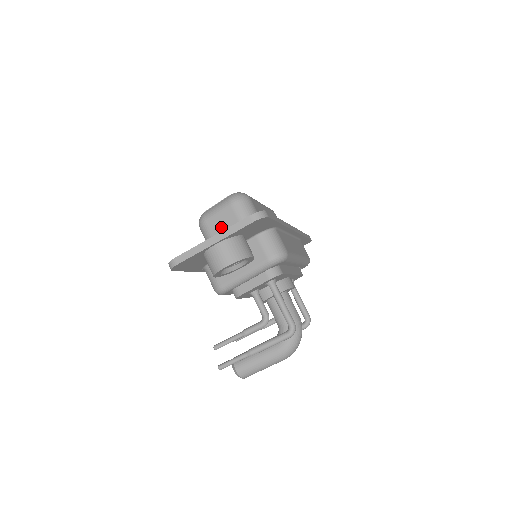
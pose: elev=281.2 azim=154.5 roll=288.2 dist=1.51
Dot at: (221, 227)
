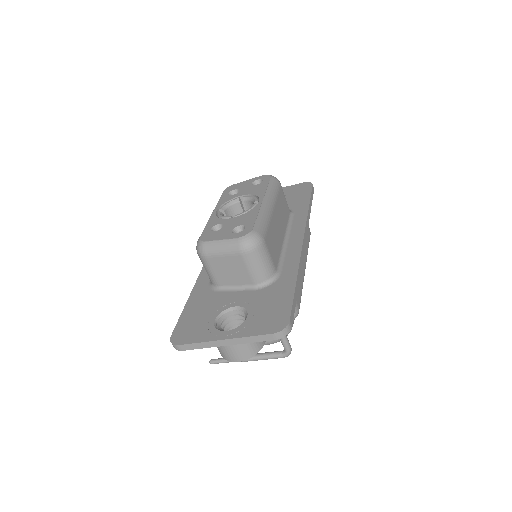
Dot at: (226, 269)
